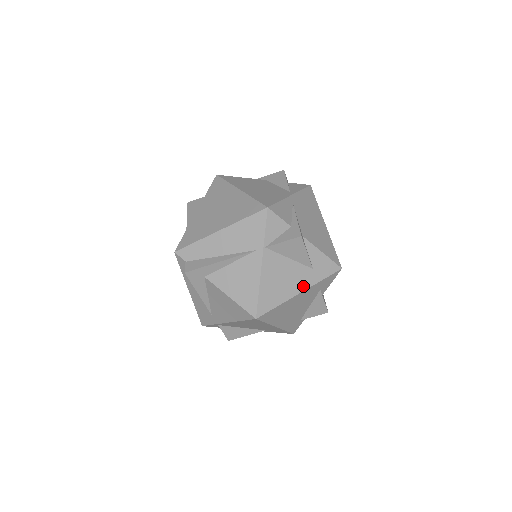
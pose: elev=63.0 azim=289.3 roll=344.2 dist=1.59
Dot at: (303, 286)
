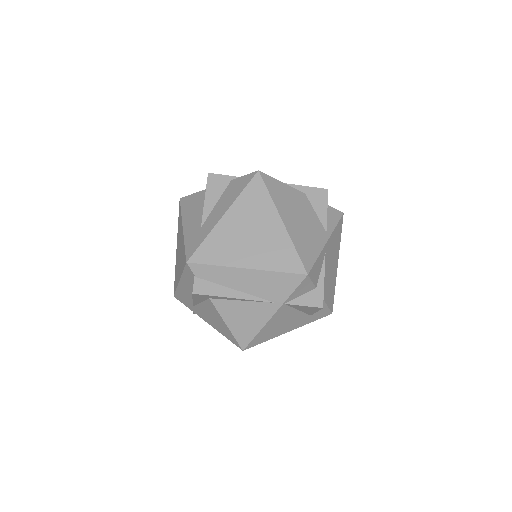
Dot at: (295, 327)
